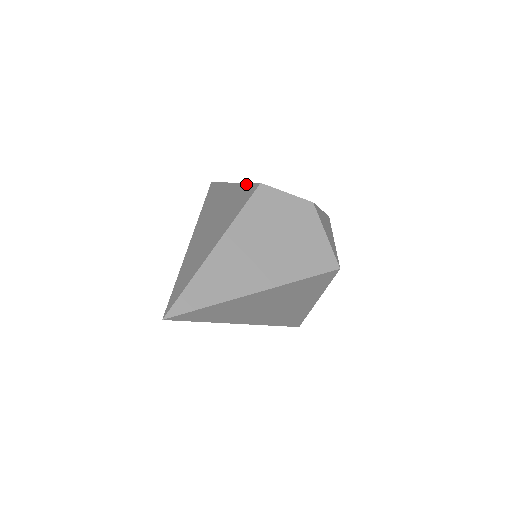
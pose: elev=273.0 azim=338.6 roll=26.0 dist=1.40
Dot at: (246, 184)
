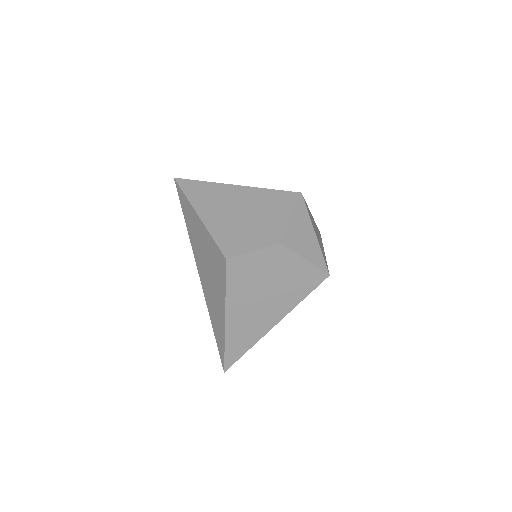
Dot at: (213, 242)
